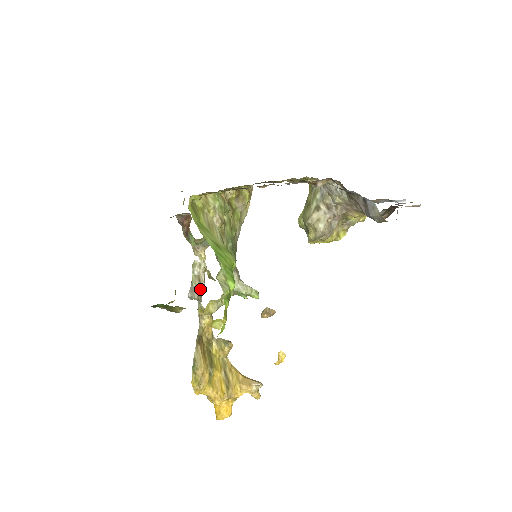
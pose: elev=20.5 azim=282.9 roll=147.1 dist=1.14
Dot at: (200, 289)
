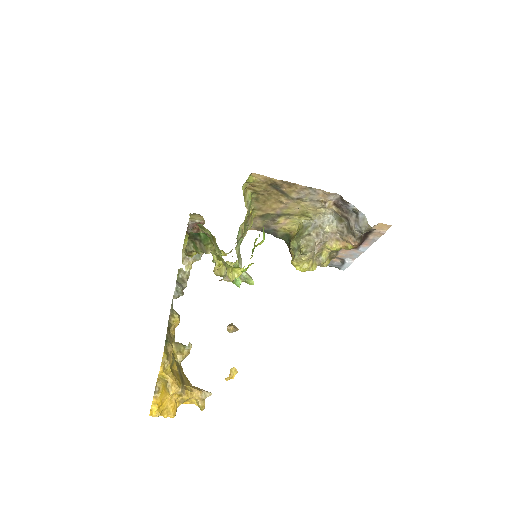
Dot at: (183, 287)
